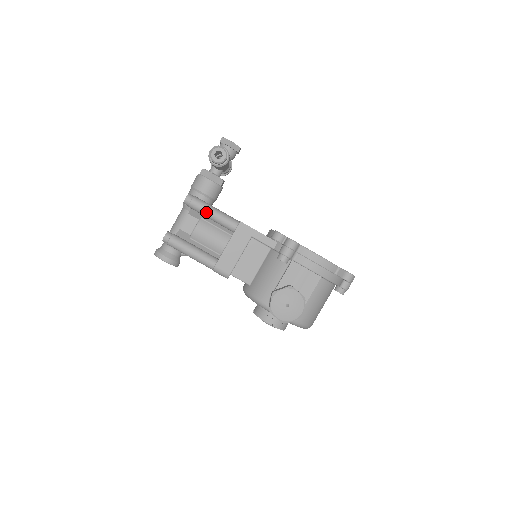
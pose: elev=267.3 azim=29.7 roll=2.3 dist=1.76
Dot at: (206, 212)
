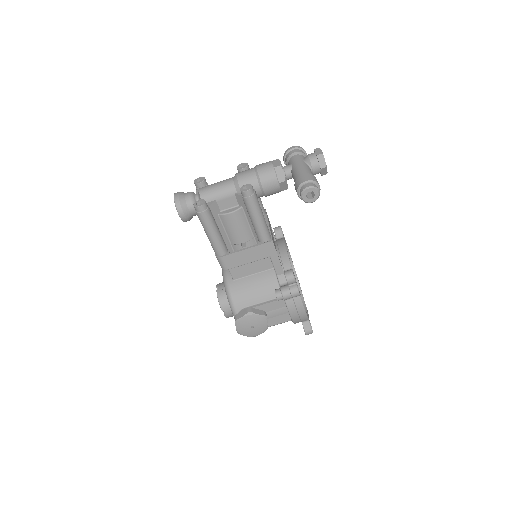
Dot at: (253, 214)
